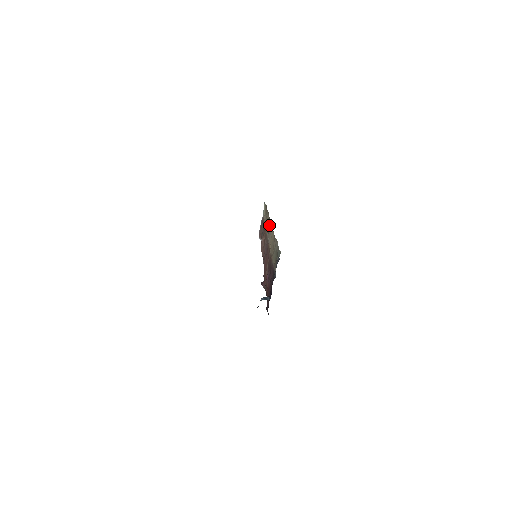
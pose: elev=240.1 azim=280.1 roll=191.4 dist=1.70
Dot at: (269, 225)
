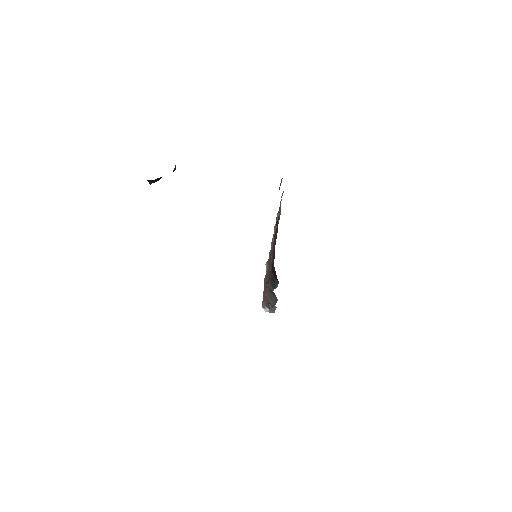
Dot at: (271, 244)
